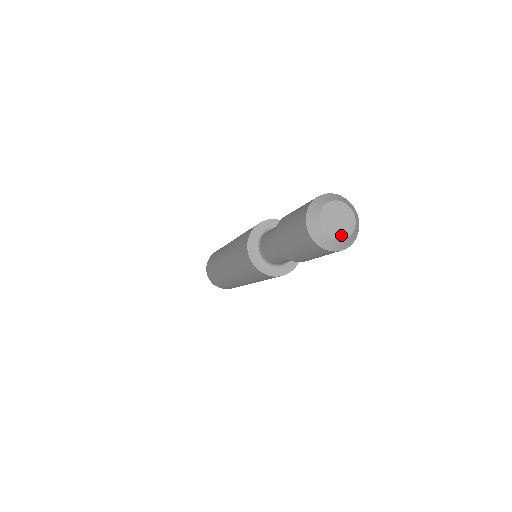
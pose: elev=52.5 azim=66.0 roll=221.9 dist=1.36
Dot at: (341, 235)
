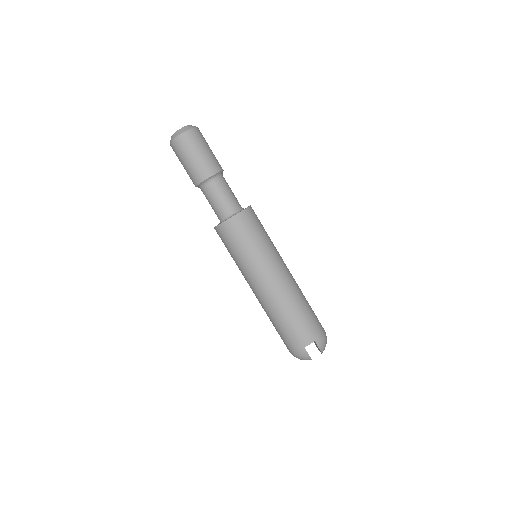
Dot at: (184, 128)
